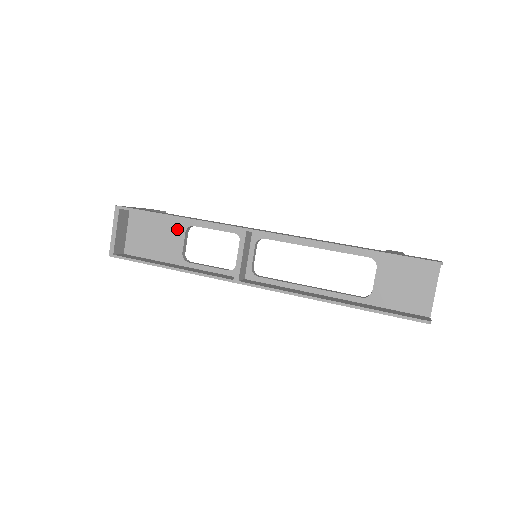
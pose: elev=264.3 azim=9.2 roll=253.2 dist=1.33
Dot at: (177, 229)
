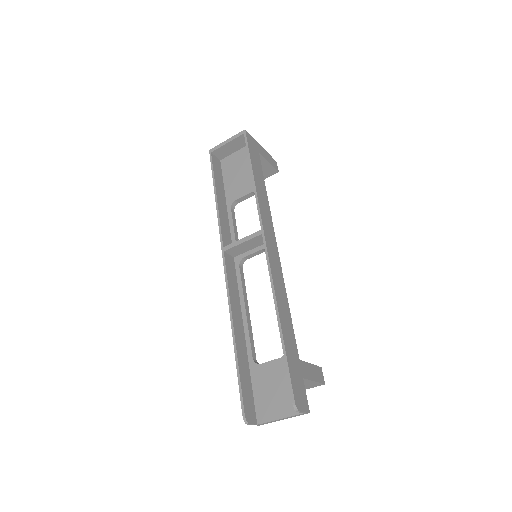
Dot at: (251, 185)
